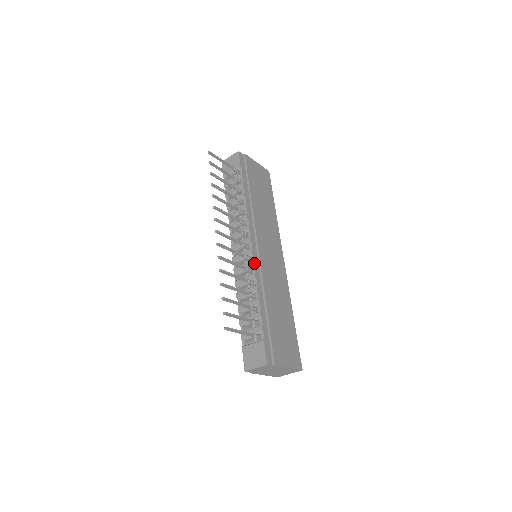
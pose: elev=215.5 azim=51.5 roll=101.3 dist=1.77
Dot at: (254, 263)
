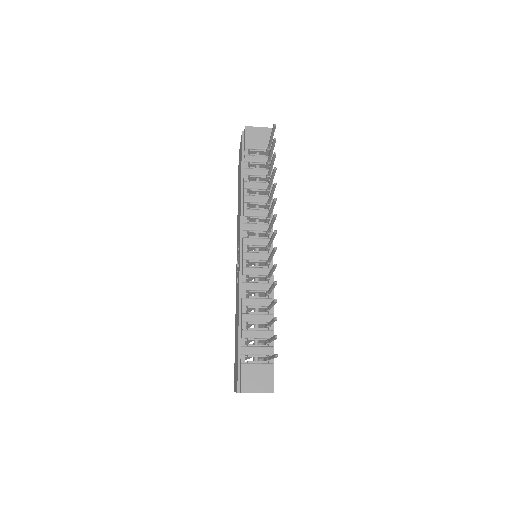
Dot at: occluded
